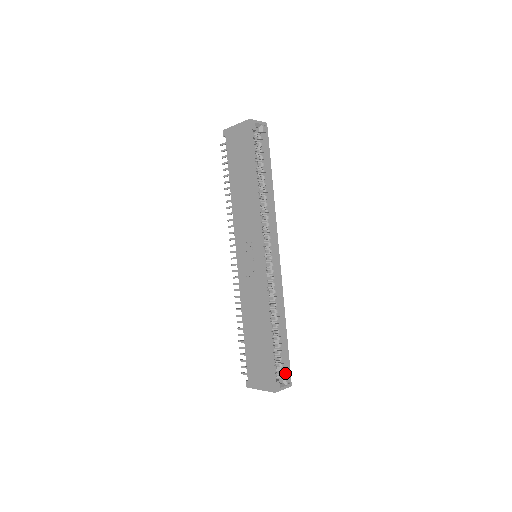
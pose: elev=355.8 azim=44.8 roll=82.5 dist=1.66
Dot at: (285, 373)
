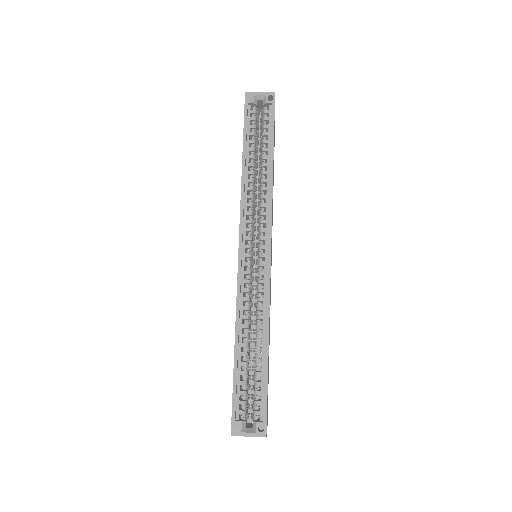
Dot at: (260, 415)
